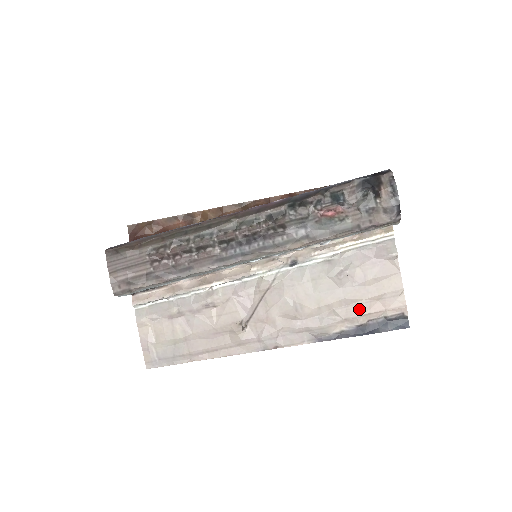
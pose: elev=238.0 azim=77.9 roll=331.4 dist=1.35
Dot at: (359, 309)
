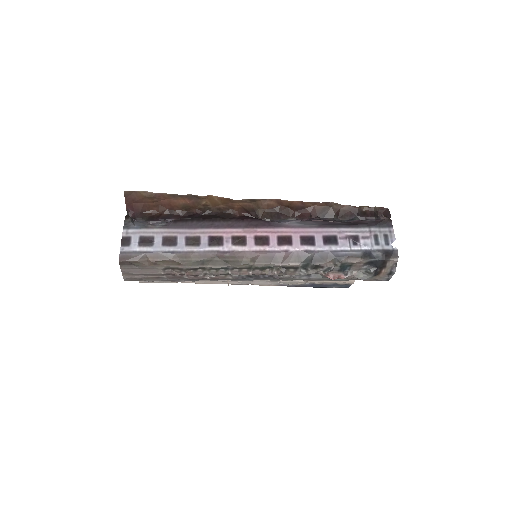
Dot at: occluded
